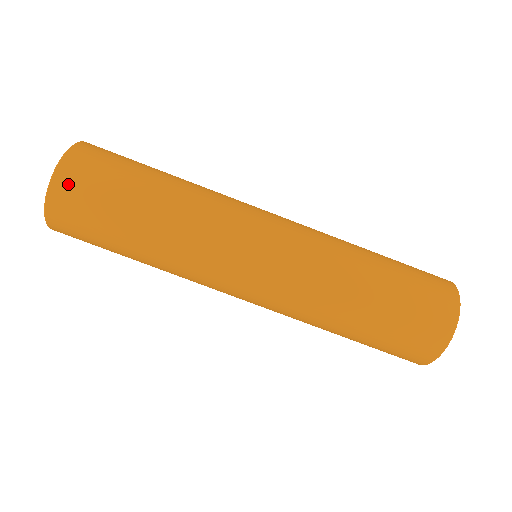
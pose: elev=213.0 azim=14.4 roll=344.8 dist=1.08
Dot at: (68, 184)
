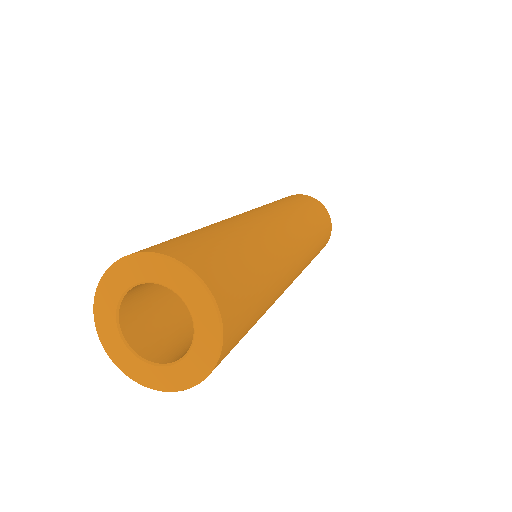
Dot at: (229, 347)
